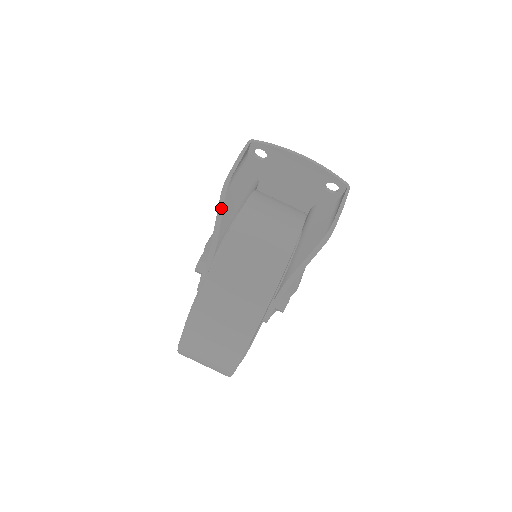
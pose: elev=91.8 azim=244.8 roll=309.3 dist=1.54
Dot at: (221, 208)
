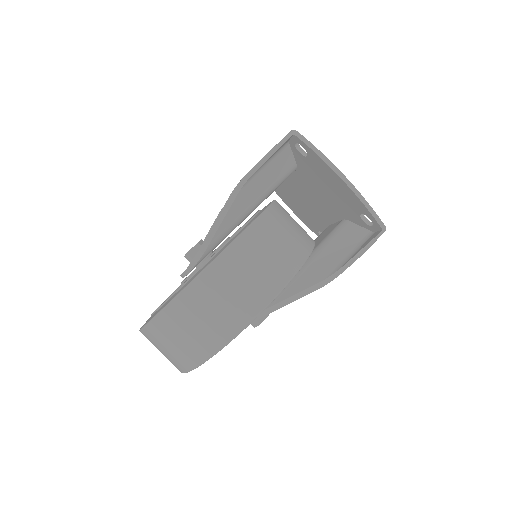
Dot at: (226, 210)
